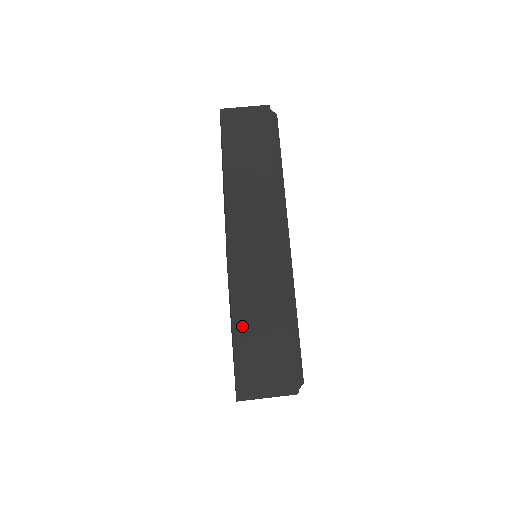
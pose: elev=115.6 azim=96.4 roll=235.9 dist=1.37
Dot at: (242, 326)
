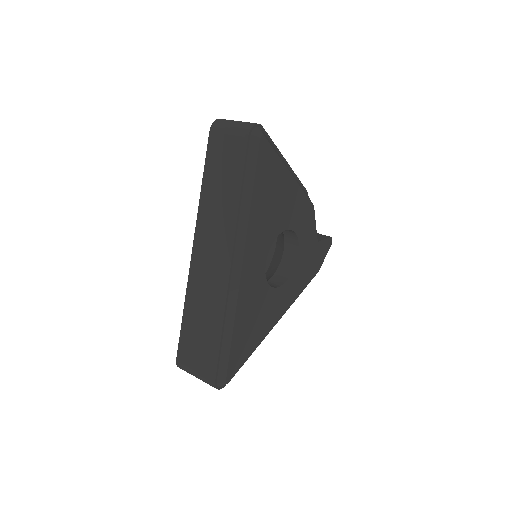
Dot at: (189, 315)
